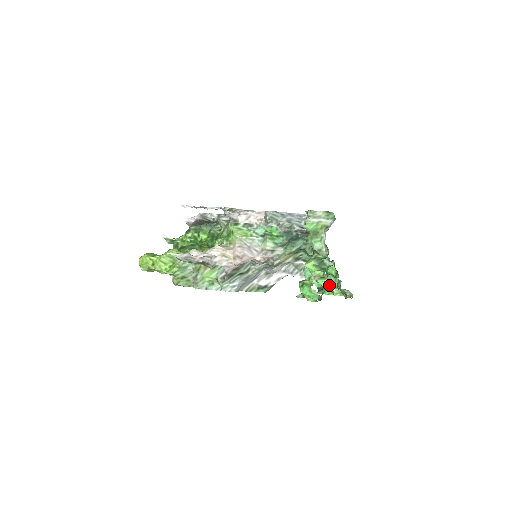
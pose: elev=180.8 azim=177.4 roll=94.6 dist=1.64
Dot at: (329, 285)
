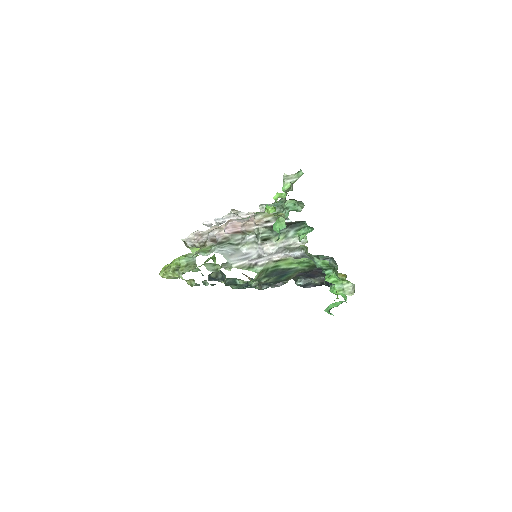
Dot at: (327, 277)
